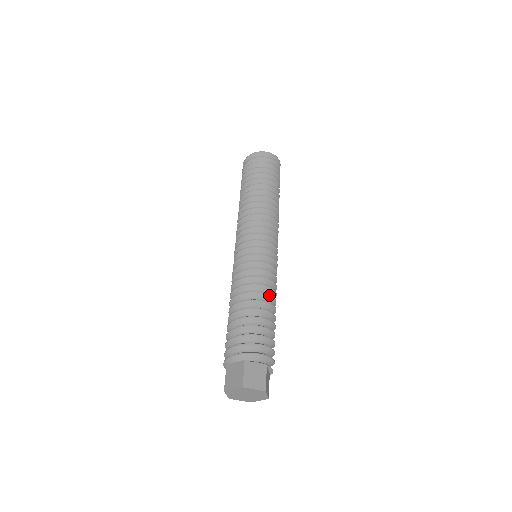
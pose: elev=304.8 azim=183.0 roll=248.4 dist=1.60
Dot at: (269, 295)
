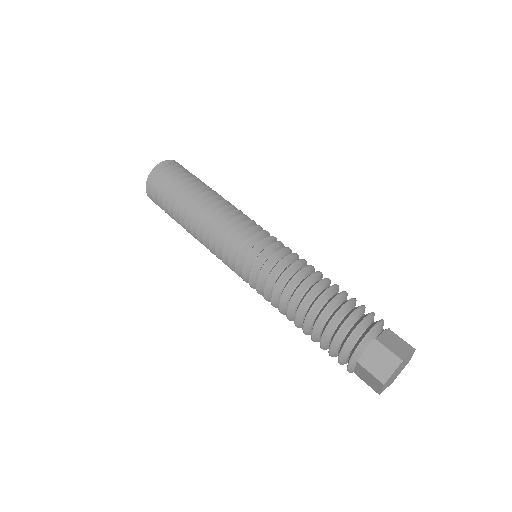
Dot at: (319, 272)
